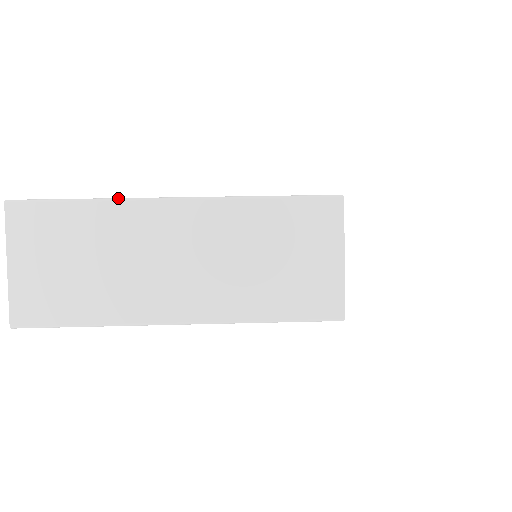
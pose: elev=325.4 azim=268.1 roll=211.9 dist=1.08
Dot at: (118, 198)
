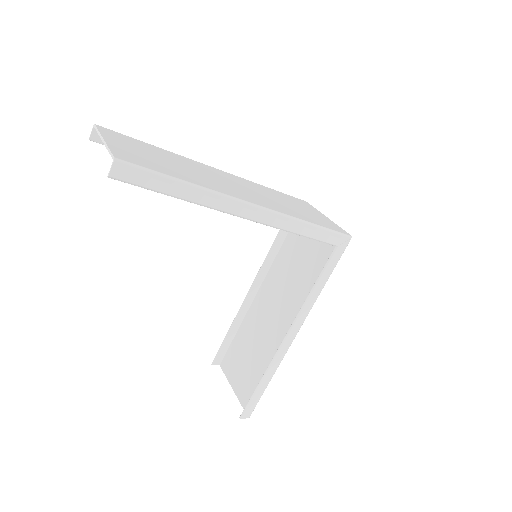
Dot at: occluded
